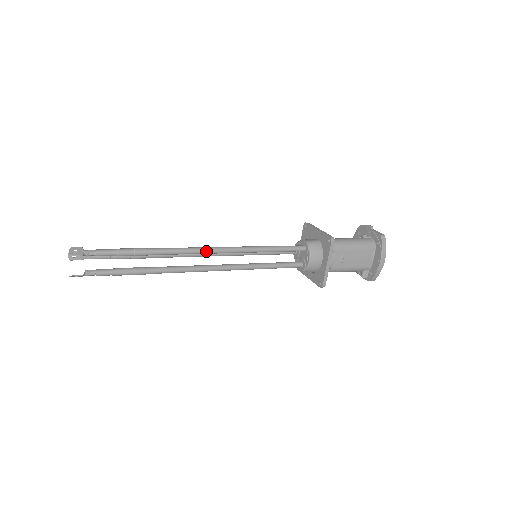
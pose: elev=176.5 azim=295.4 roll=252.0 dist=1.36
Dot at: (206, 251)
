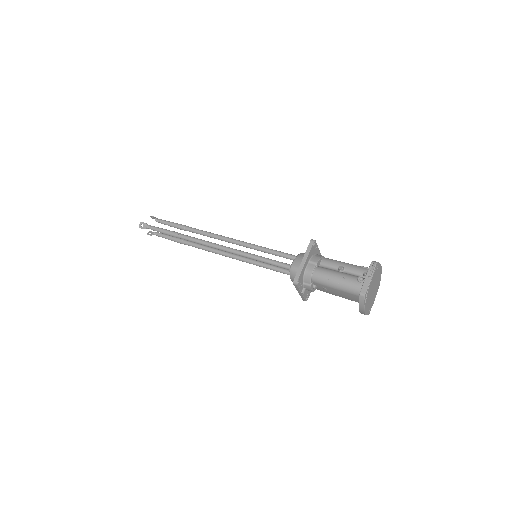
Dot at: occluded
